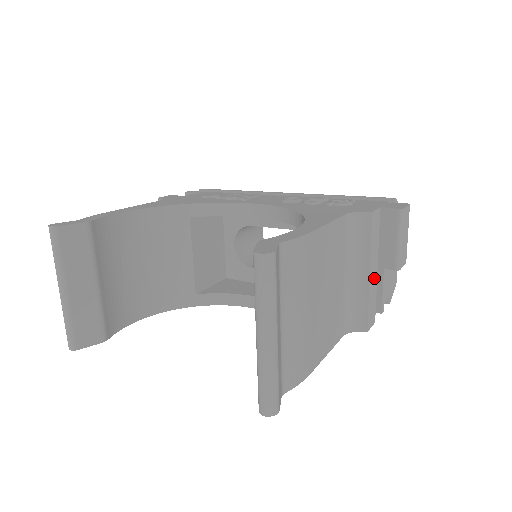
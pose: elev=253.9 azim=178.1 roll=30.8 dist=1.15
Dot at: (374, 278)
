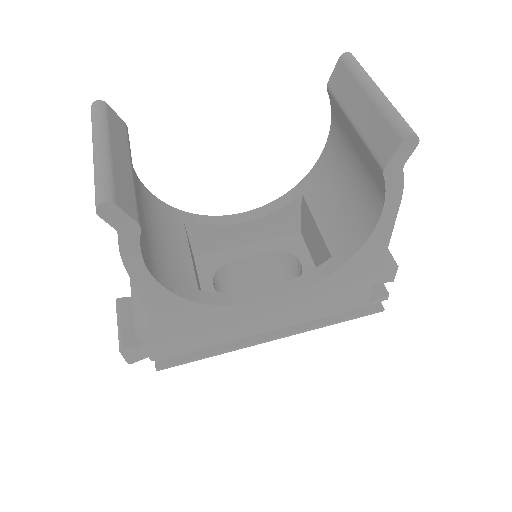
Dot at: occluded
